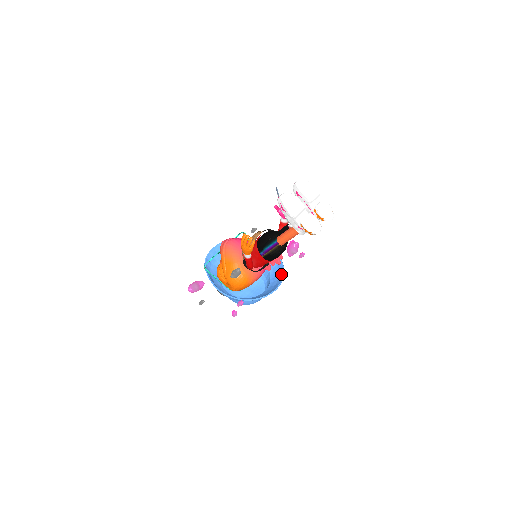
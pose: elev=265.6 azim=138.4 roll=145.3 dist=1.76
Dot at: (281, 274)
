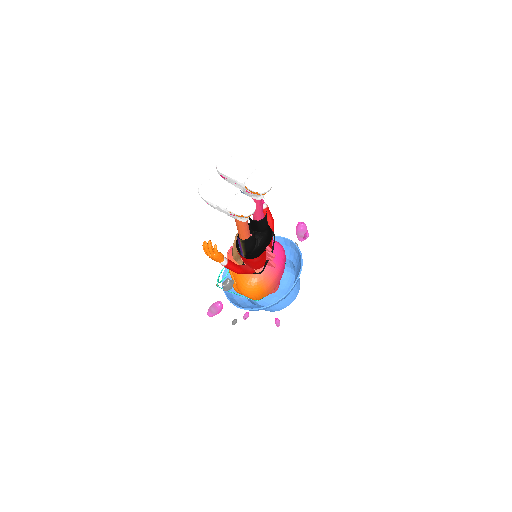
Dot at: (300, 264)
